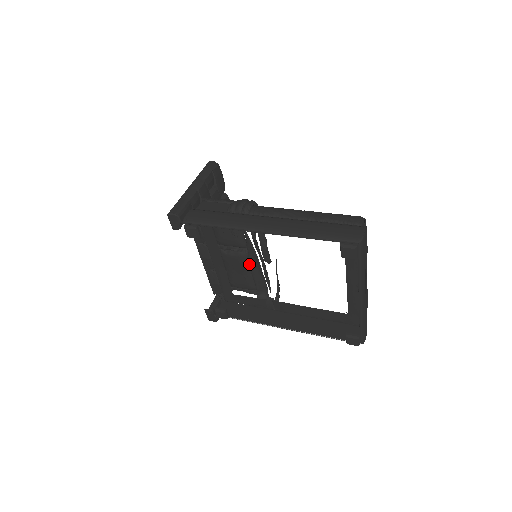
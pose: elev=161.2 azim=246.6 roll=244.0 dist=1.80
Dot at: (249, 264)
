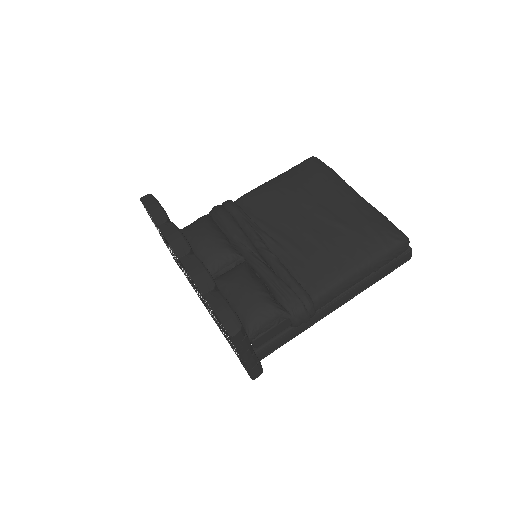
Dot at: occluded
